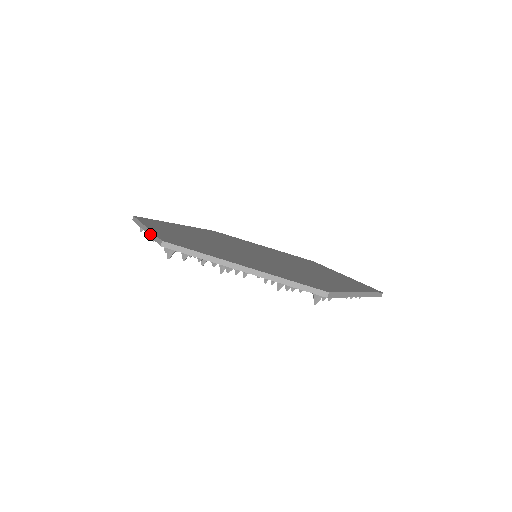
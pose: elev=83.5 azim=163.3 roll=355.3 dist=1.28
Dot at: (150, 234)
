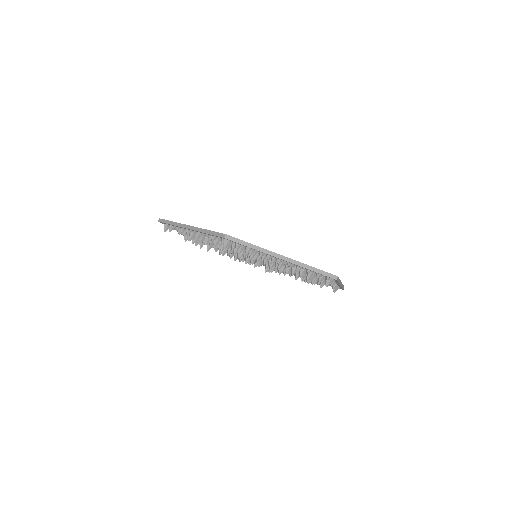
Dot at: occluded
